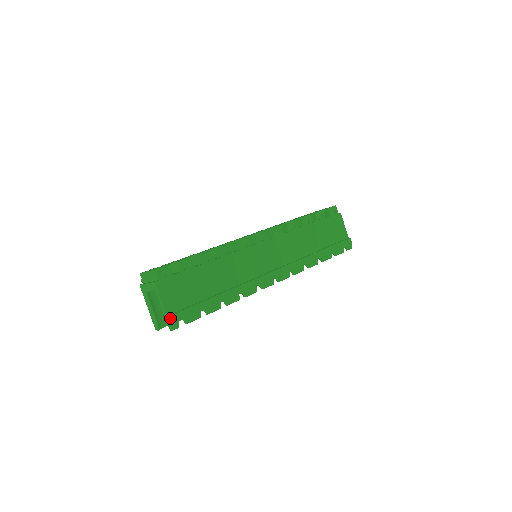
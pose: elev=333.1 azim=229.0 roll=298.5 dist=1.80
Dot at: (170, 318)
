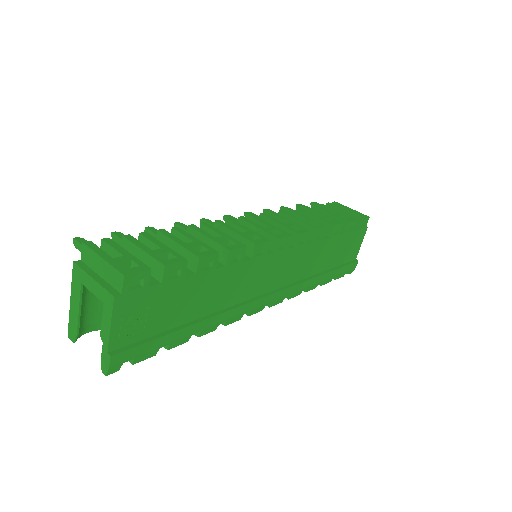
Dot at: (112, 359)
